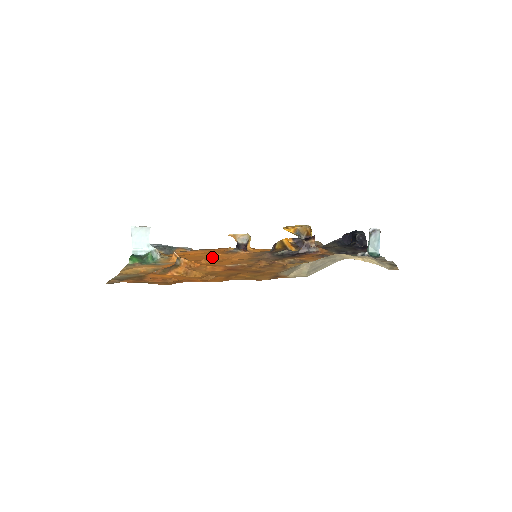
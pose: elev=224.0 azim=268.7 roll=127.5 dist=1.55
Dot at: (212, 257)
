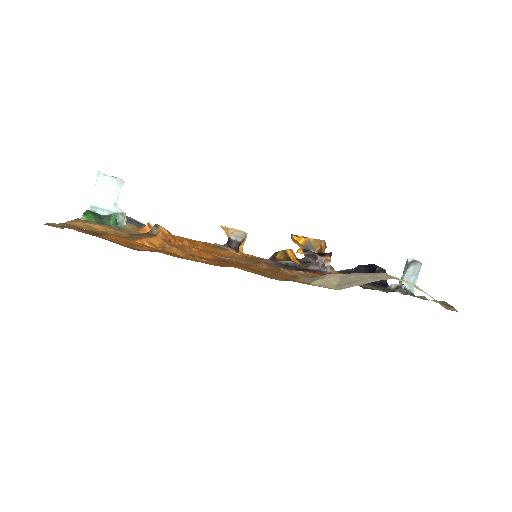
Dot at: occluded
